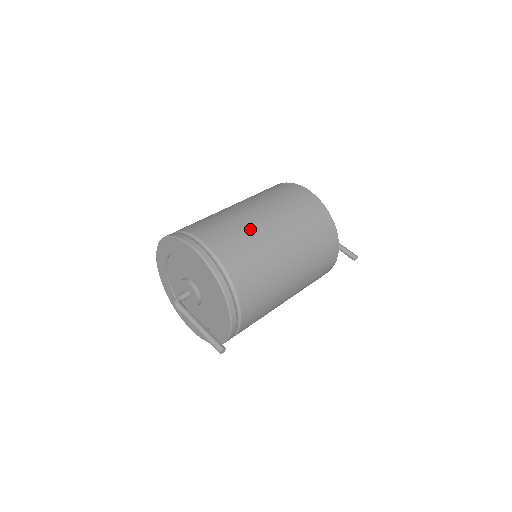
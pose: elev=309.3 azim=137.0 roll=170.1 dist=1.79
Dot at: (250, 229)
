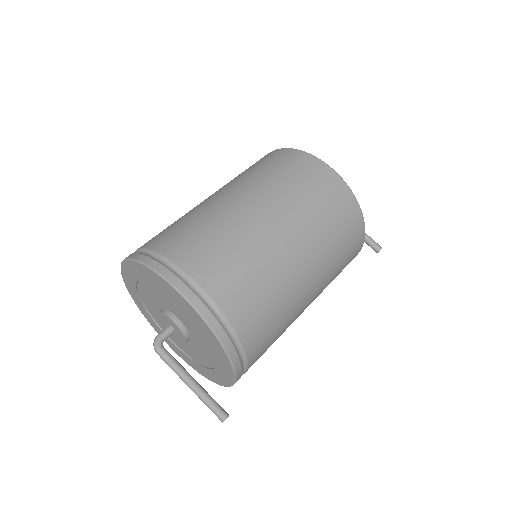
Dot at: (259, 250)
